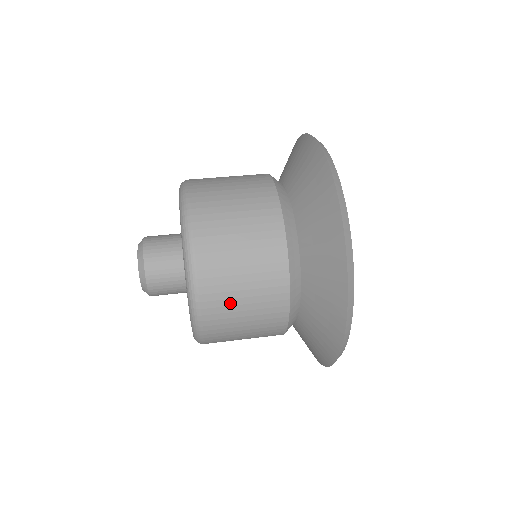
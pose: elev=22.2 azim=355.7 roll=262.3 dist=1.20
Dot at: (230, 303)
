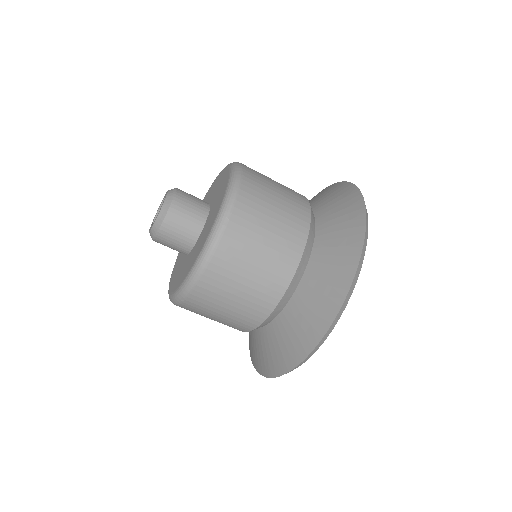
Dot at: (249, 243)
